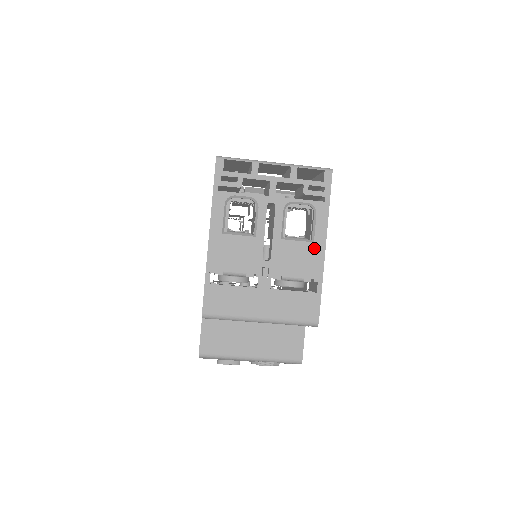
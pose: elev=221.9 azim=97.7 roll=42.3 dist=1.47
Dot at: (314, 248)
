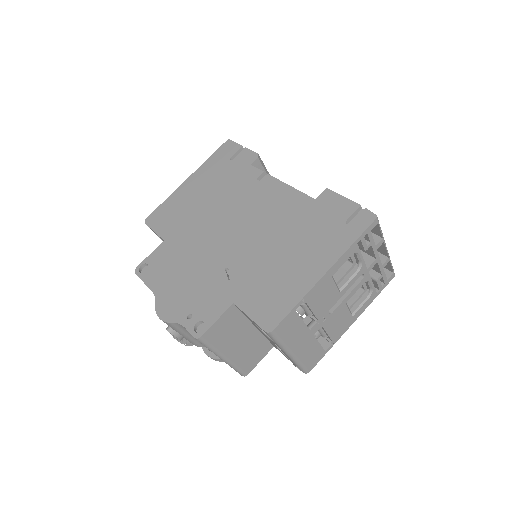
Dot at: (349, 320)
